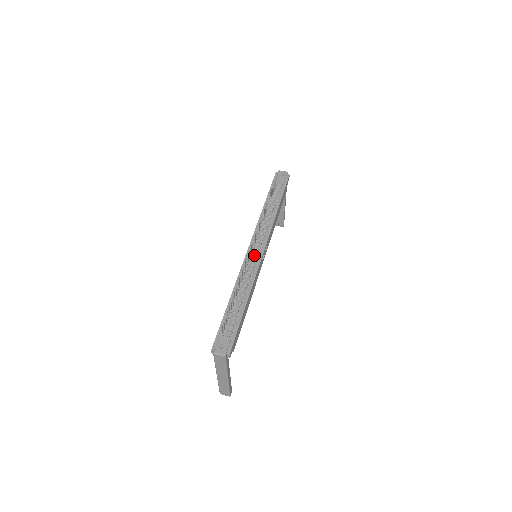
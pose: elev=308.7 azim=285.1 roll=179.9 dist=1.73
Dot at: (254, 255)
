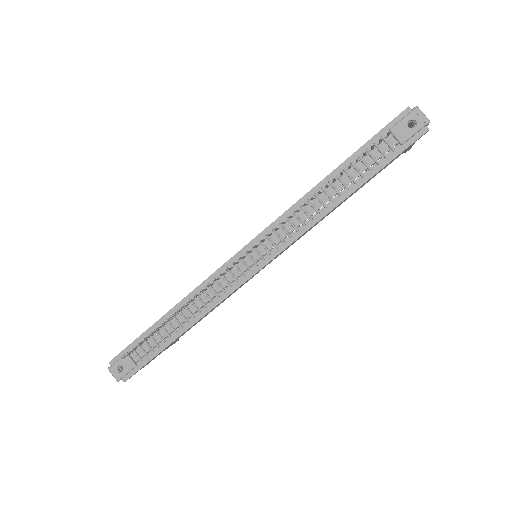
Dot at: (241, 267)
